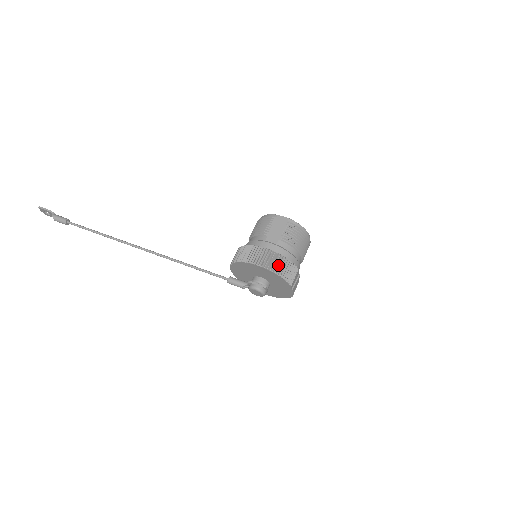
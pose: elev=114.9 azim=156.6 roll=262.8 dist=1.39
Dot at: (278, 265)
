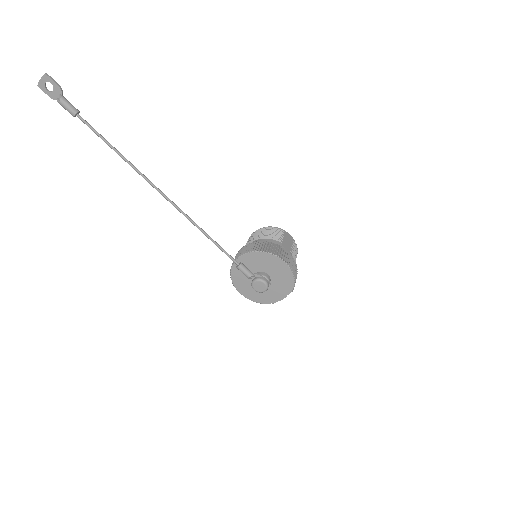
Dot at: (295, 270)
